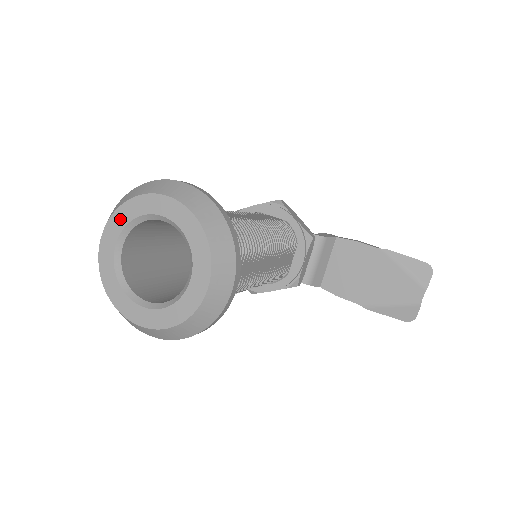
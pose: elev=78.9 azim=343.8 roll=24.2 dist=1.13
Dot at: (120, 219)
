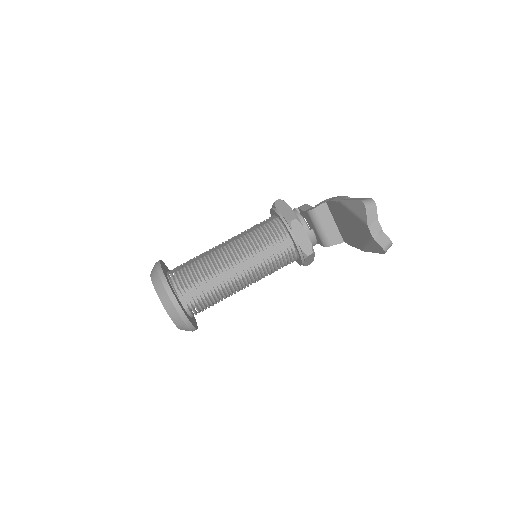
Dot at: occluded
